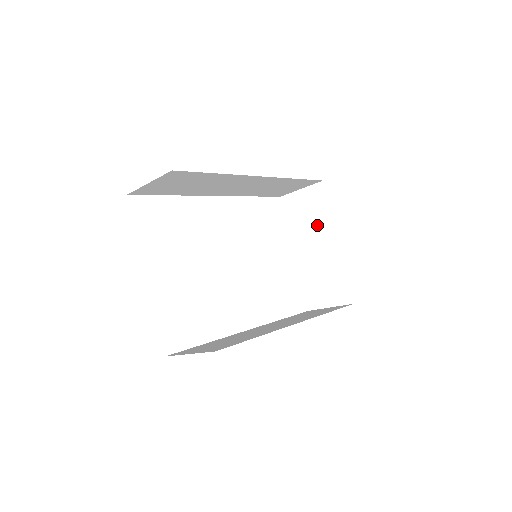
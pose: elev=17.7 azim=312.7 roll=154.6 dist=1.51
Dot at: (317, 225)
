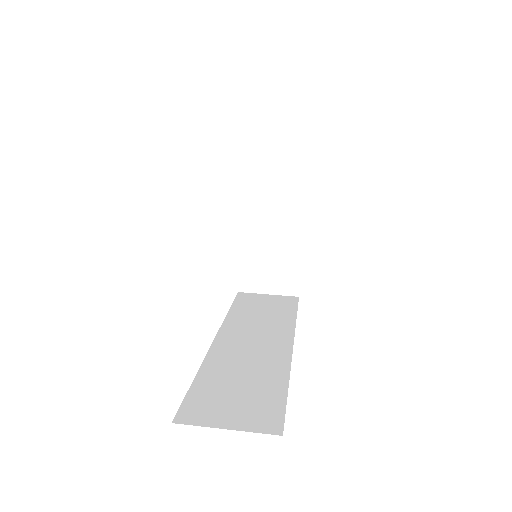
Dot at: (282, 201)
